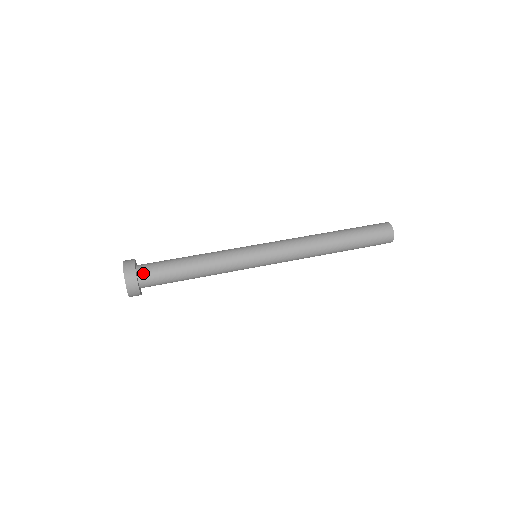
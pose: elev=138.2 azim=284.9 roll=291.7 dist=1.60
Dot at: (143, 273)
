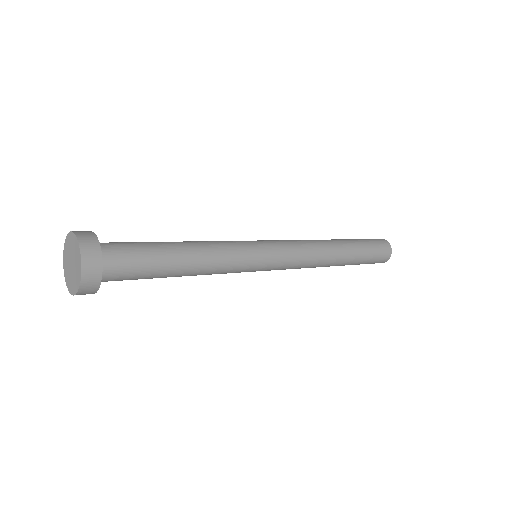
Dot at: (102, 243)
